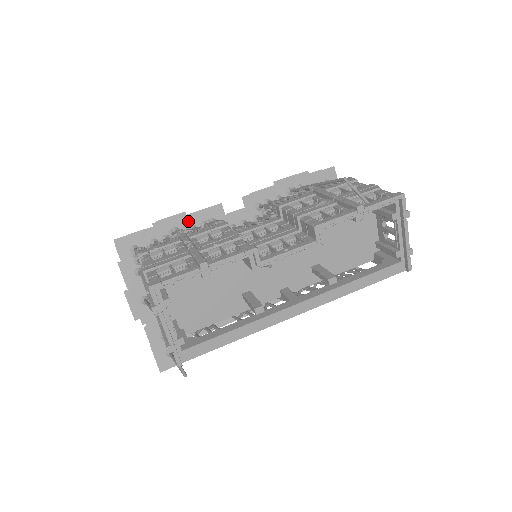
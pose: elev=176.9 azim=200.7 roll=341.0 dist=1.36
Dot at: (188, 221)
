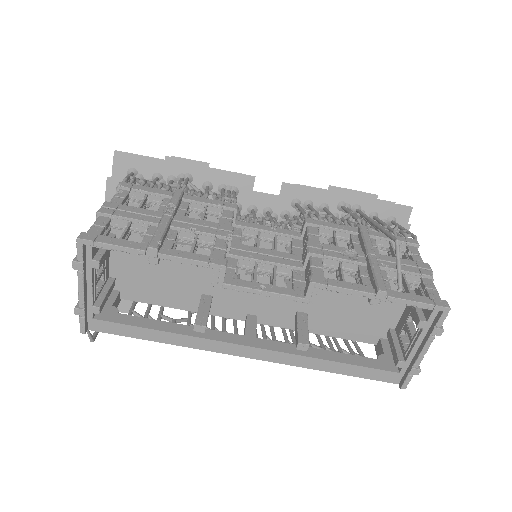
Dot at: (207, 175)
